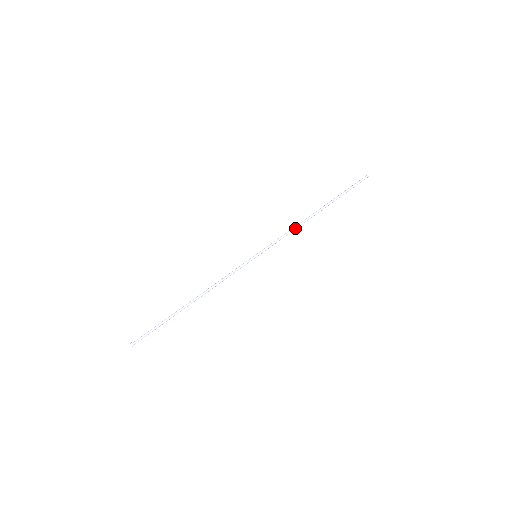
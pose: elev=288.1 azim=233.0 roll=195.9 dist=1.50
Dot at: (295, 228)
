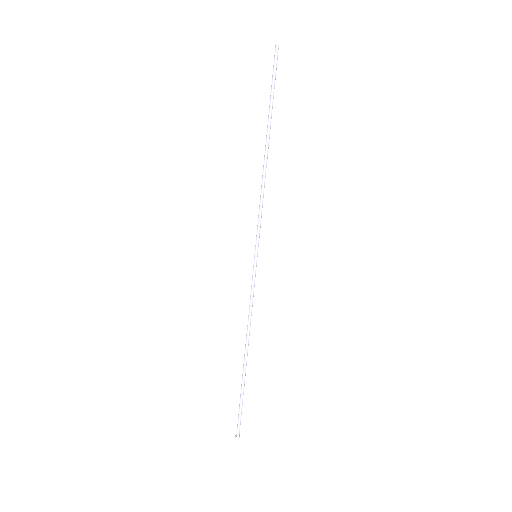
Dot at: (262, 189)
